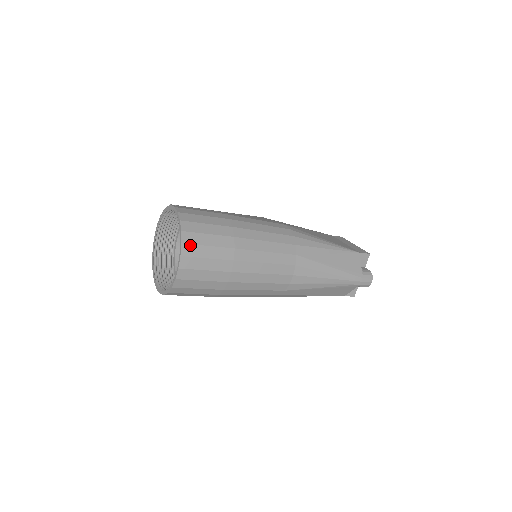
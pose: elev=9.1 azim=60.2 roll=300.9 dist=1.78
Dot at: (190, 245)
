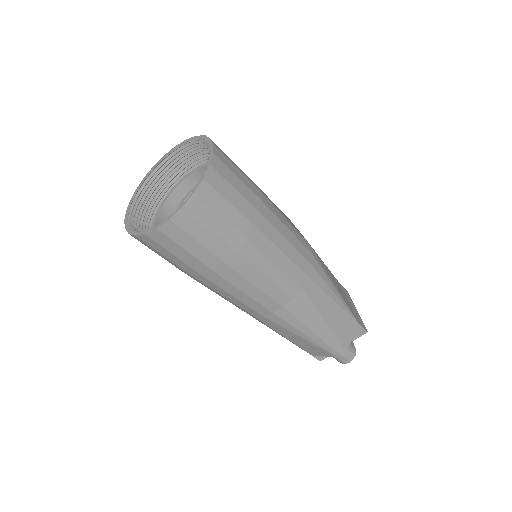
Dot at: (202, 202)
